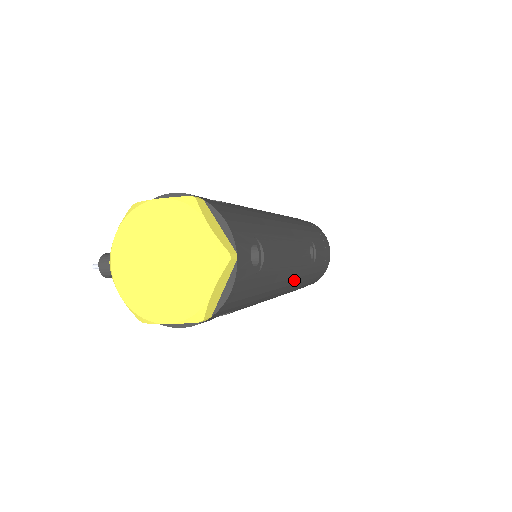
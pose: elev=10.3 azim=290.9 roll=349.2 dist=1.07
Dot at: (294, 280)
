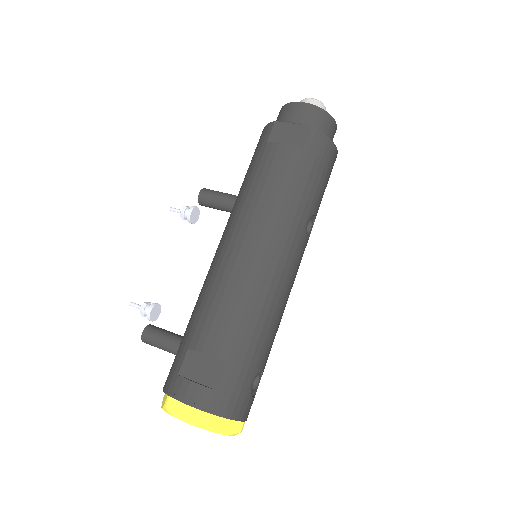
Dot at: occluded
